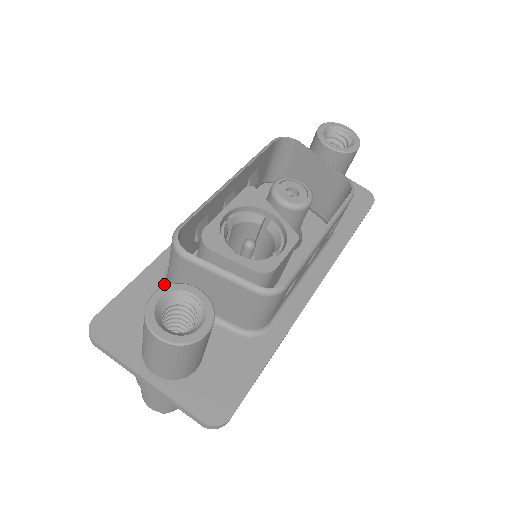
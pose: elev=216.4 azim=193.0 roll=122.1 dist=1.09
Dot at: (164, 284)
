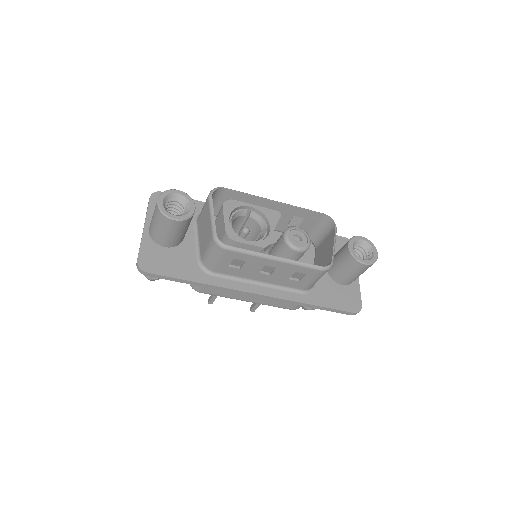
Dot at: occluded
